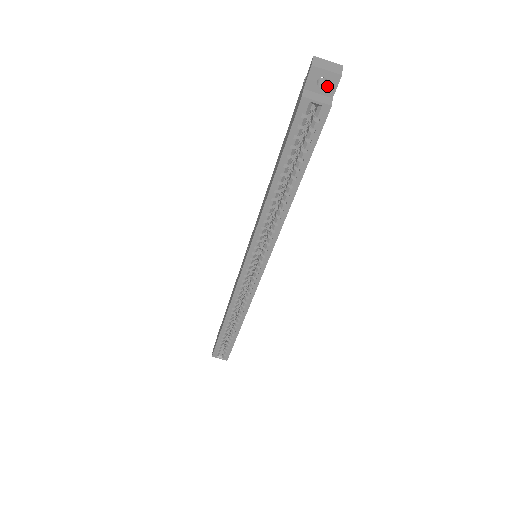
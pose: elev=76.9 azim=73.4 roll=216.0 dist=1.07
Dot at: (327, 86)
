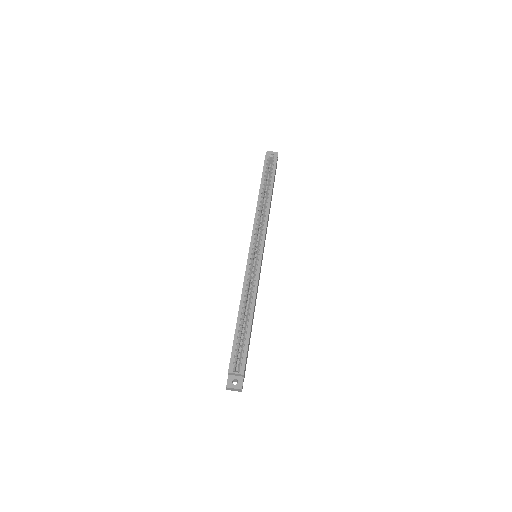
Dot at: occluded
